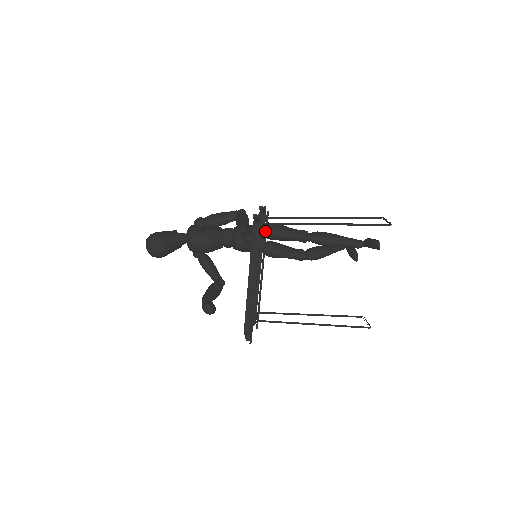
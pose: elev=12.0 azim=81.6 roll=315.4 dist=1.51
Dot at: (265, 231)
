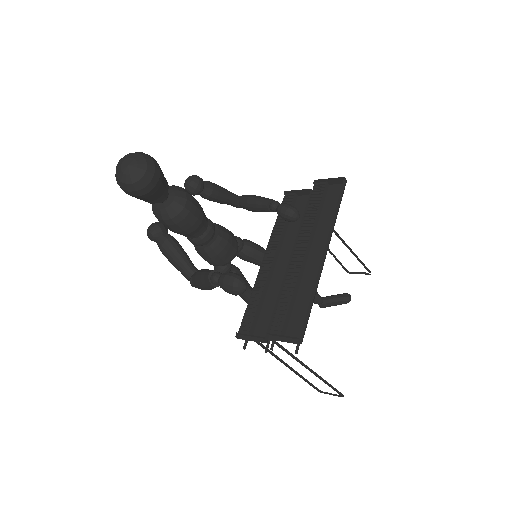
Dot at: occluded
